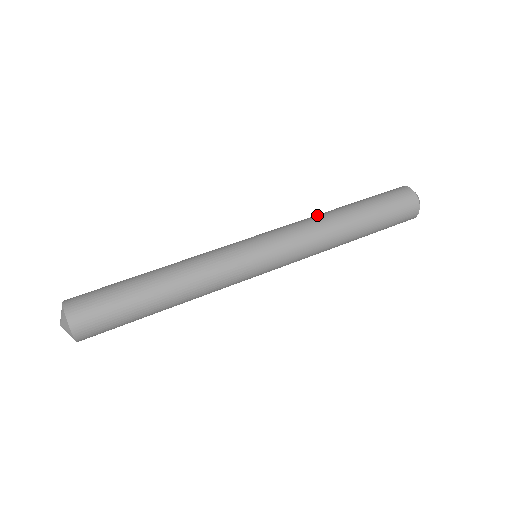
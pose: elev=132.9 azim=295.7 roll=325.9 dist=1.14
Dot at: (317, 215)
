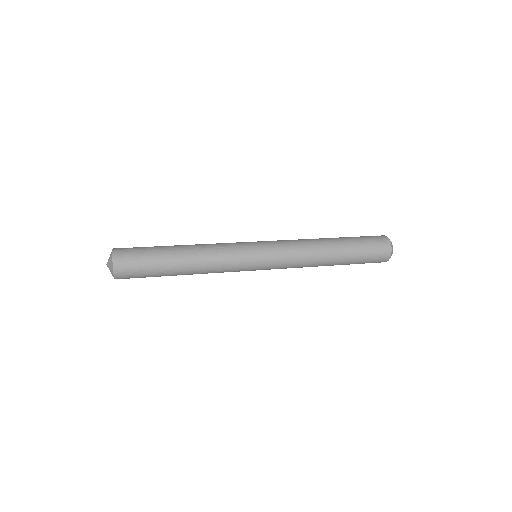
Dot at: occluded
